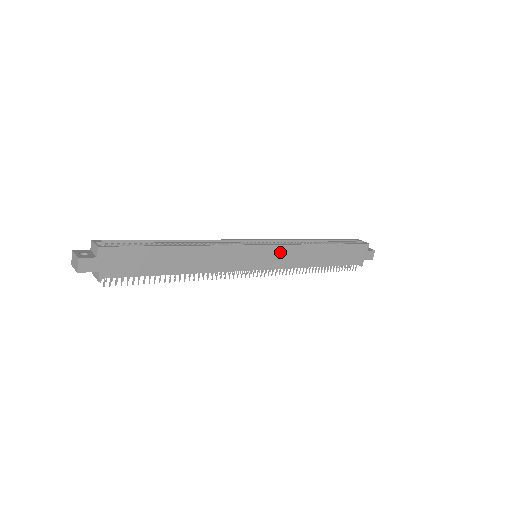
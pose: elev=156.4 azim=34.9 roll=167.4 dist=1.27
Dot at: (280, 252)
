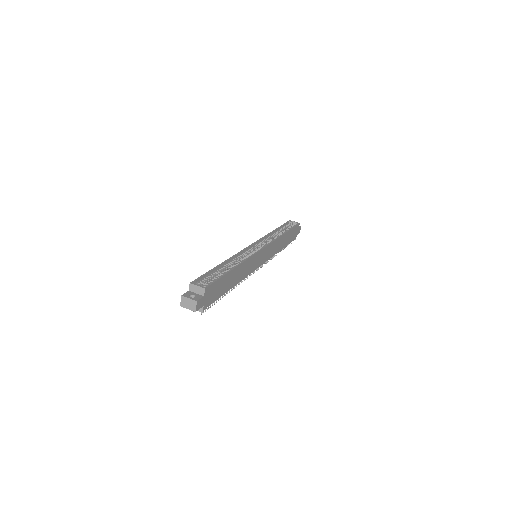
Dot at: (269, 249)
